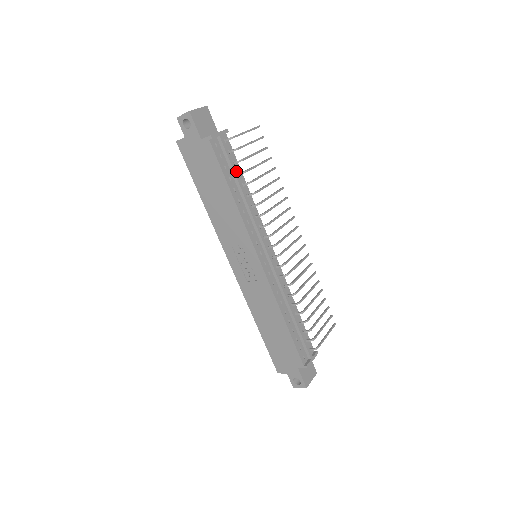
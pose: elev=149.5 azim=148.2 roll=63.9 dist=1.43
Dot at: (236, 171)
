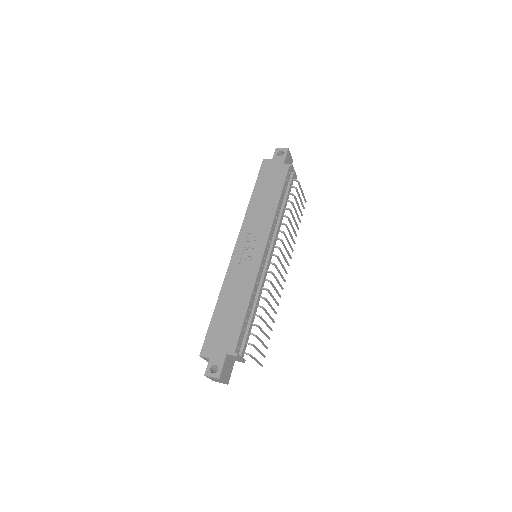
Dot at: occluded
